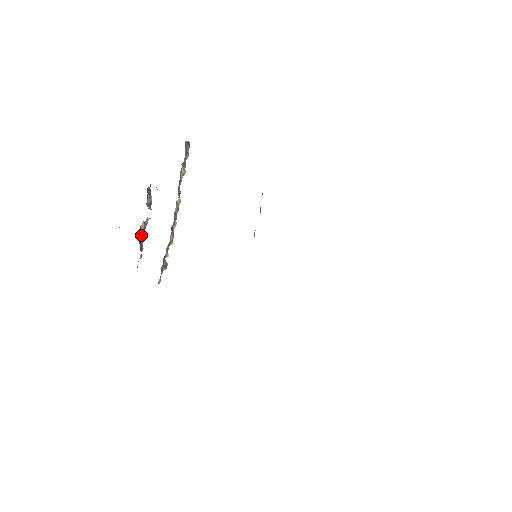
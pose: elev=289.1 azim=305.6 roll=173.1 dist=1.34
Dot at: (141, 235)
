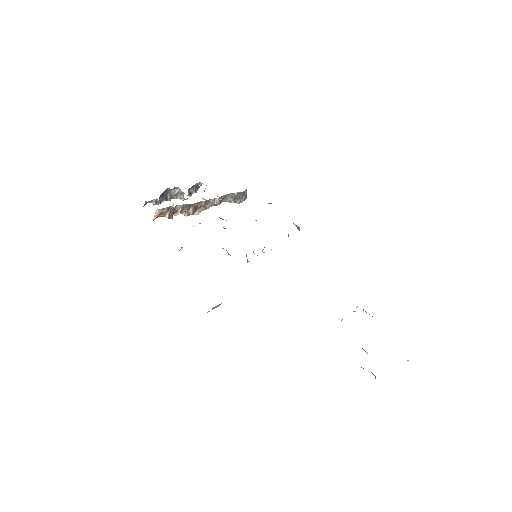
Dot at: (168, 195)
